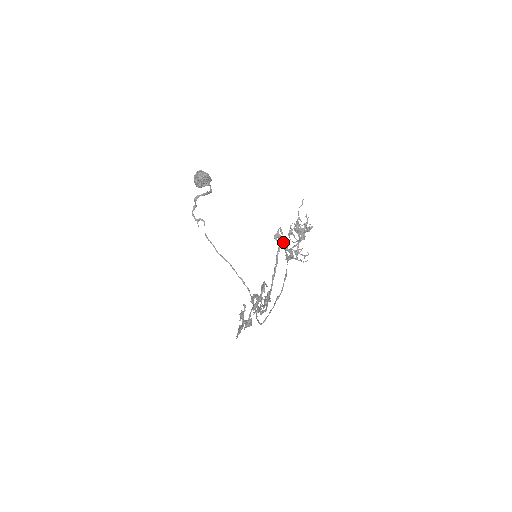
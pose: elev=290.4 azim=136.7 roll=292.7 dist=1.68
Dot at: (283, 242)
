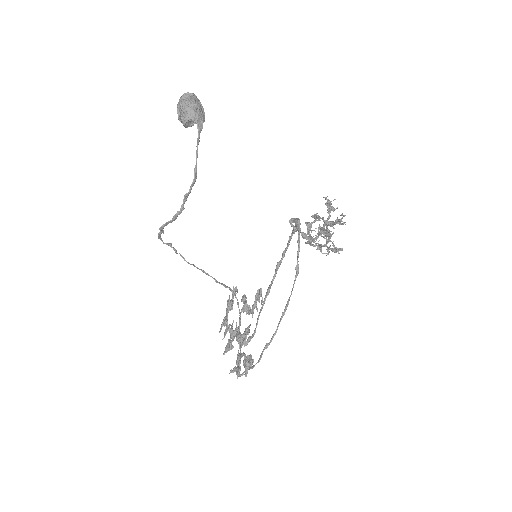
Dot at: (298, 242)
